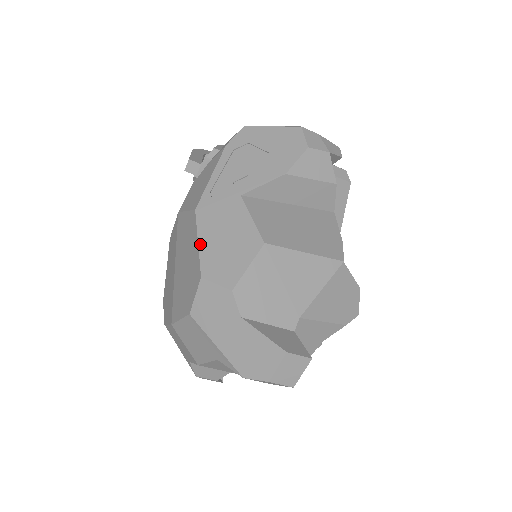
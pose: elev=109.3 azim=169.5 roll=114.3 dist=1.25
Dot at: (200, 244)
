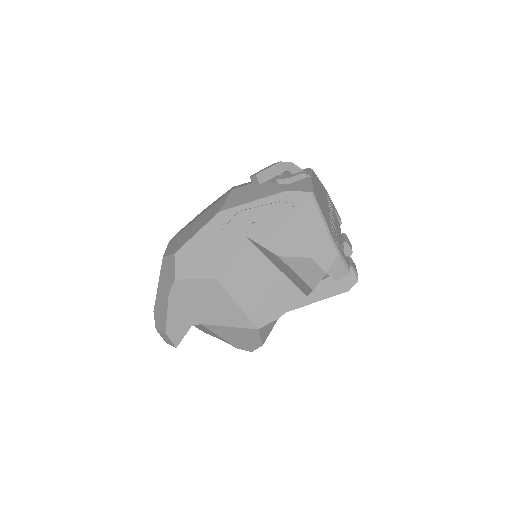
Dot at: (196, 235)
